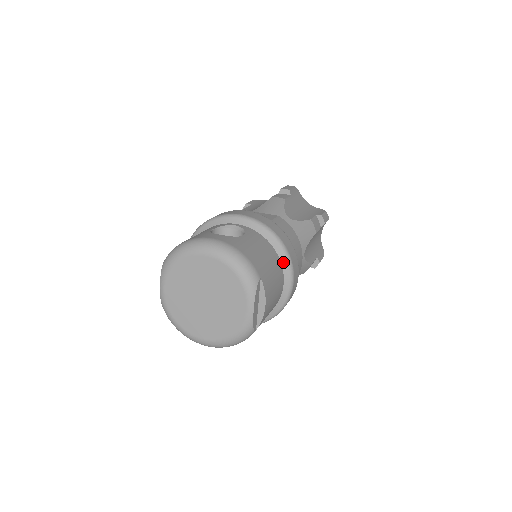
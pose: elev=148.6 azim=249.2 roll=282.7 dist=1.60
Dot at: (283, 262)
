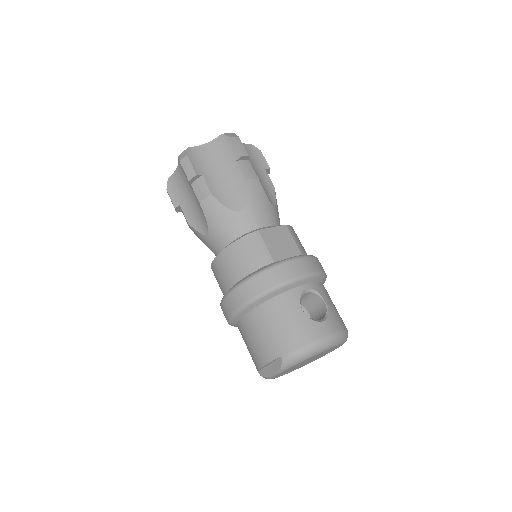
Dot at: occluded
